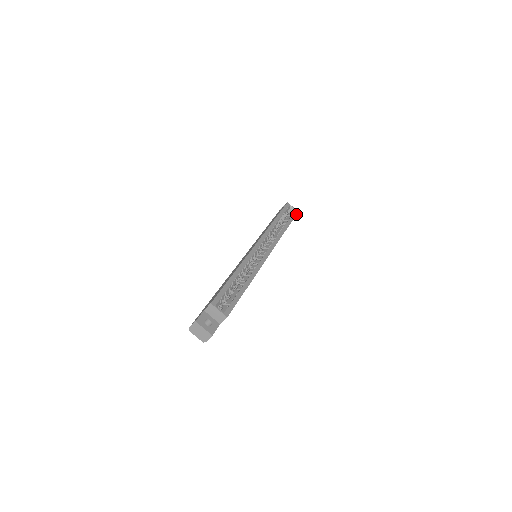
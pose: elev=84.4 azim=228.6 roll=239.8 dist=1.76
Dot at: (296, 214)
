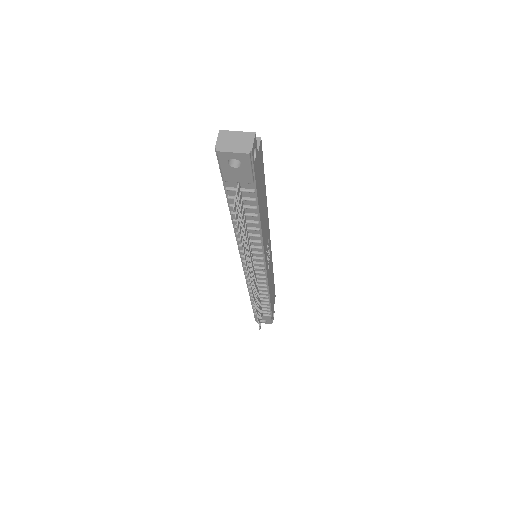
Dot at: occluded
